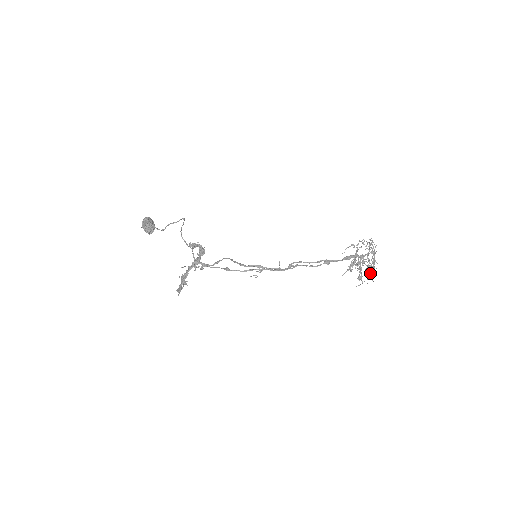
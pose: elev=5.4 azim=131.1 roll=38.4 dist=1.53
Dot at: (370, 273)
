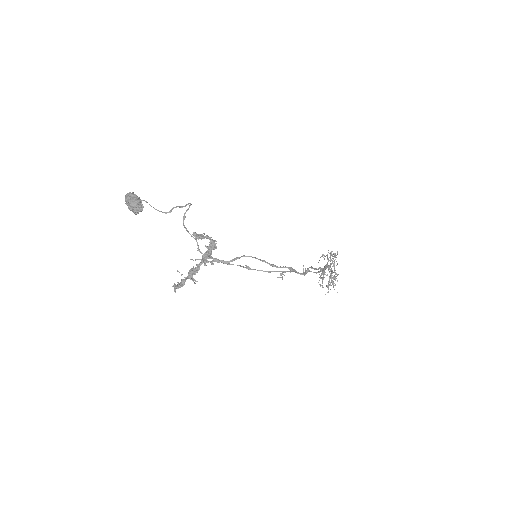
Dot at: (331, 282)
